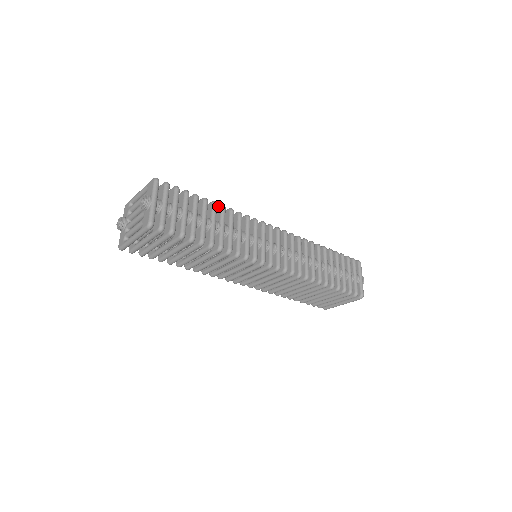
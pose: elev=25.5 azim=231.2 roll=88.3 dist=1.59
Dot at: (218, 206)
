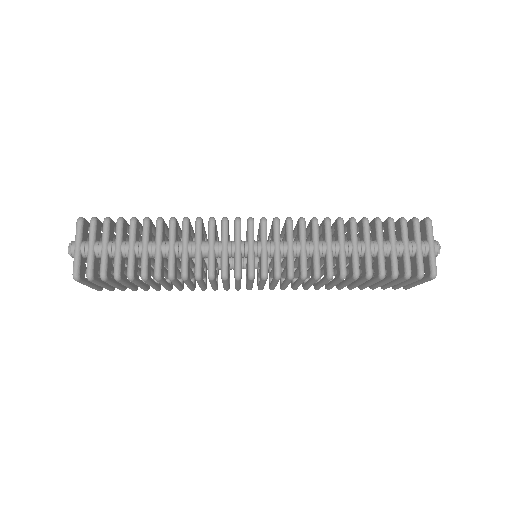
Dot at: occluded
